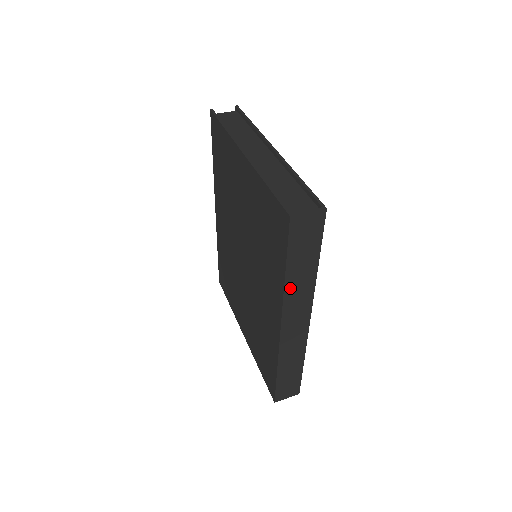
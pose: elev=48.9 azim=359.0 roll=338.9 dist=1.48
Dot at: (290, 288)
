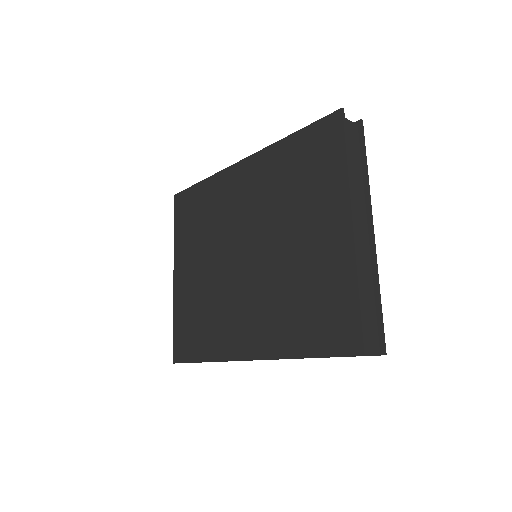
Dot at: occluded
